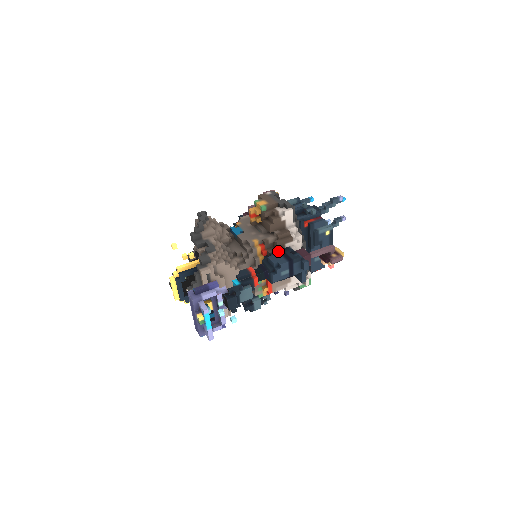
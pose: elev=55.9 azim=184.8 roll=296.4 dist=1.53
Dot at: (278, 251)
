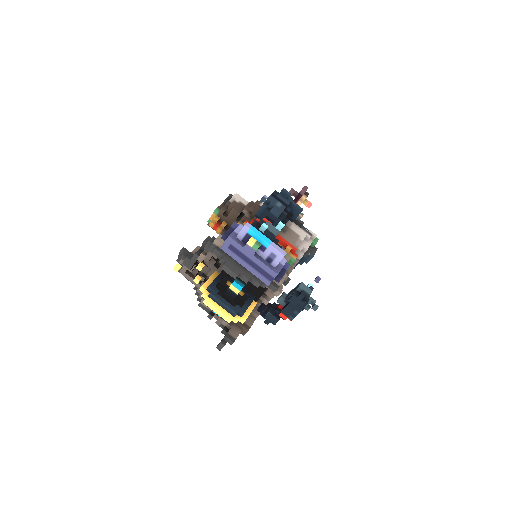
Dot at: occluded
